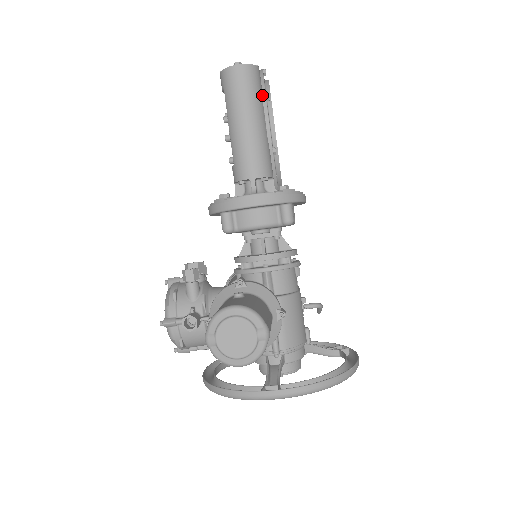
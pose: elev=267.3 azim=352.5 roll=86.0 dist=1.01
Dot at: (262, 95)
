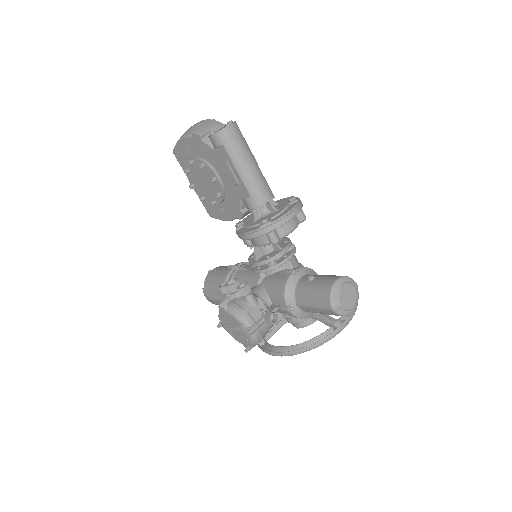
Dot at: occluded
